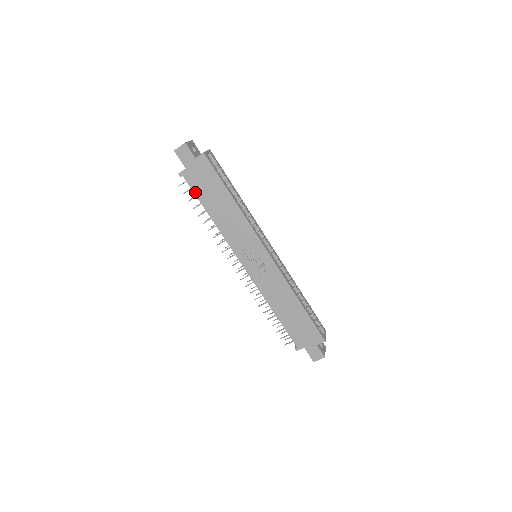
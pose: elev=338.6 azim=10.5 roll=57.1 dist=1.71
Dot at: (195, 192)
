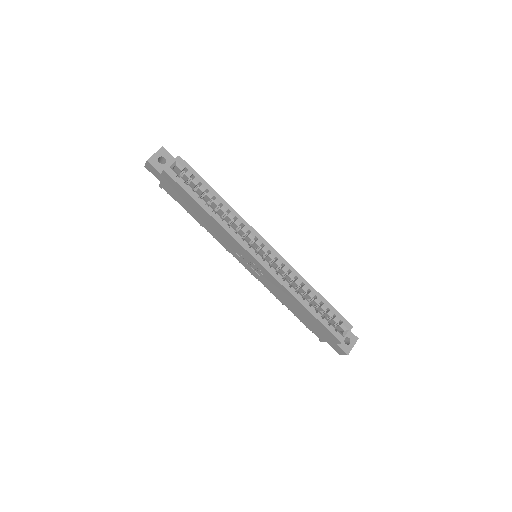
Dot at: (178, 202)
